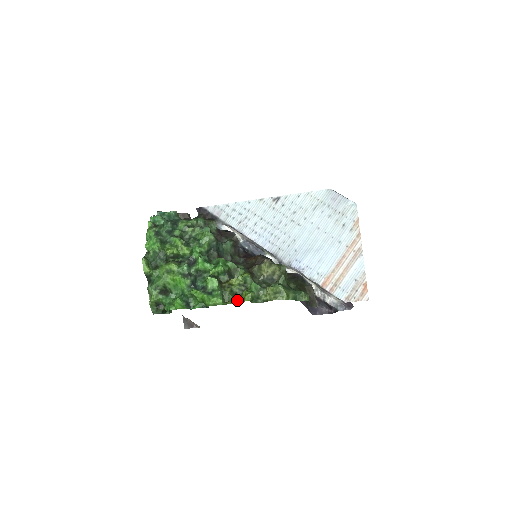
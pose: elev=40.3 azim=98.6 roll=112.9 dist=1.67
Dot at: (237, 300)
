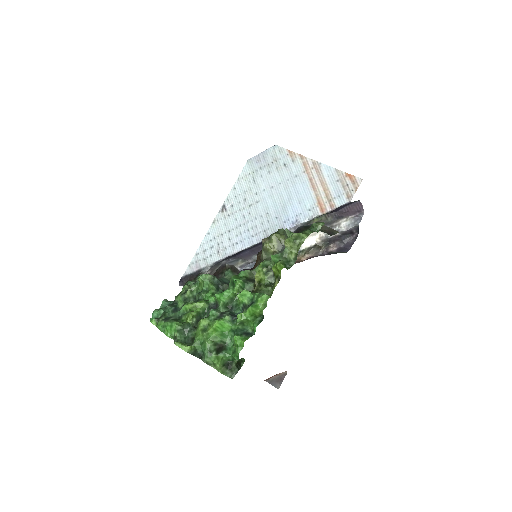
Dot at: (276, 281)
